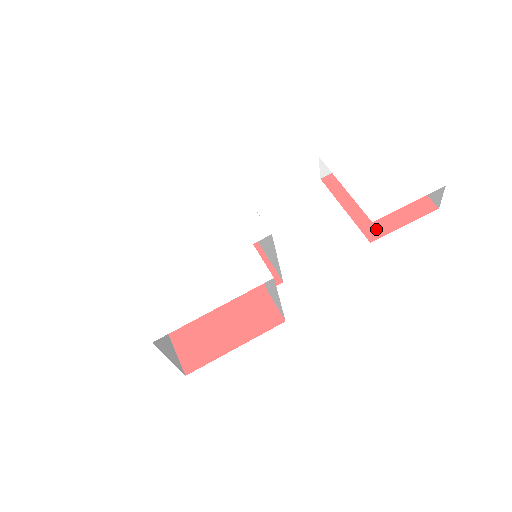
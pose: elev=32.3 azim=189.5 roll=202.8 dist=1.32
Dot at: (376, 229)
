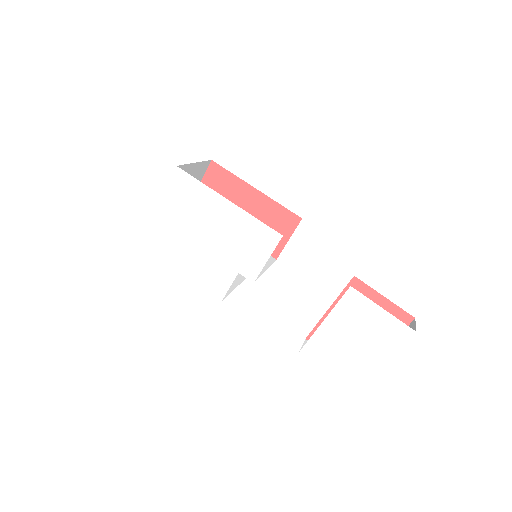
Dot at: occluded
